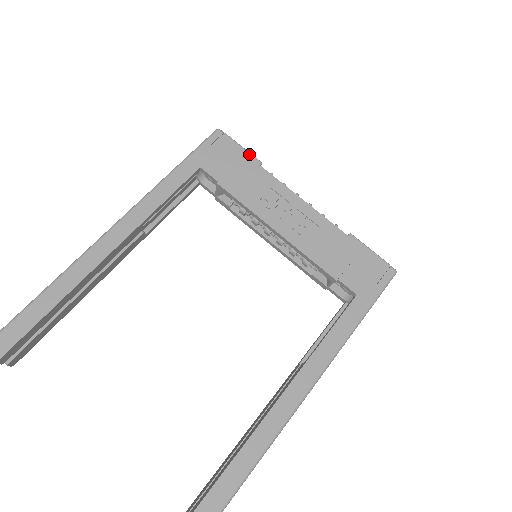
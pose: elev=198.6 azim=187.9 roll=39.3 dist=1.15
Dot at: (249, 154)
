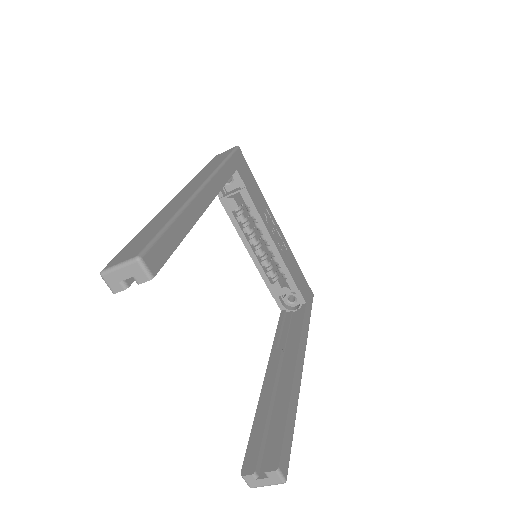
Dot at: occluded
